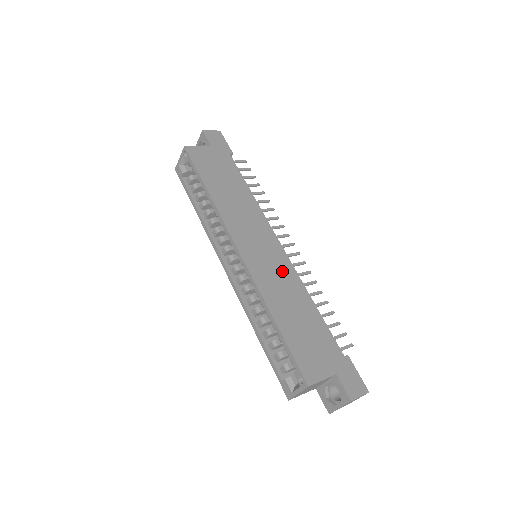
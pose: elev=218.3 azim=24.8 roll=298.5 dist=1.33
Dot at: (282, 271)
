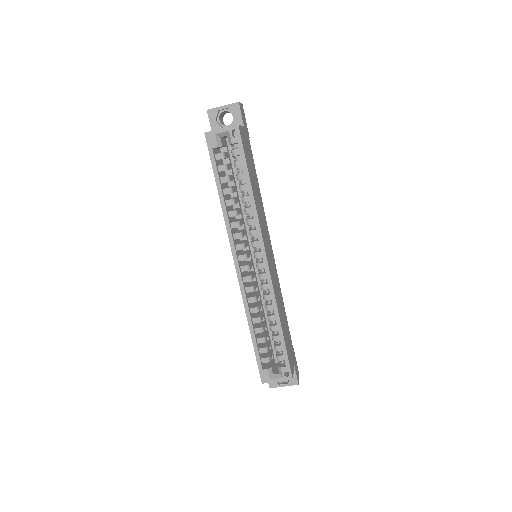
Dot at: (276, 278)
